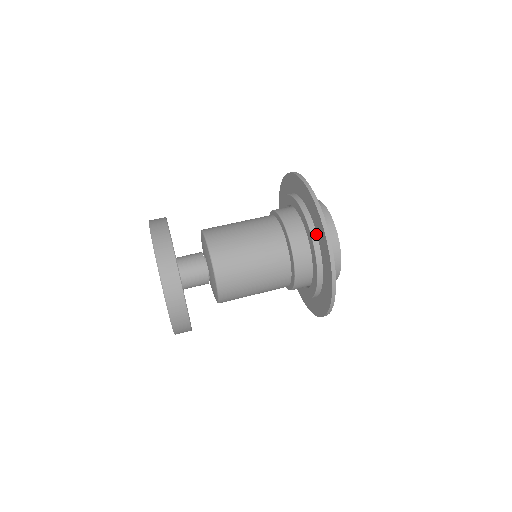
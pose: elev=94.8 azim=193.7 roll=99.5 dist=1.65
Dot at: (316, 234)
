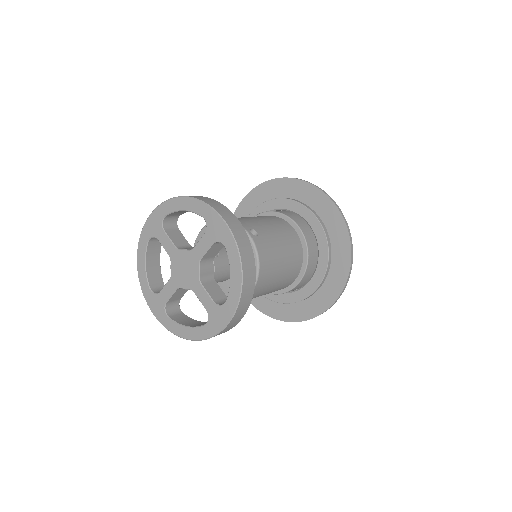
Dot at: (318, 290)
